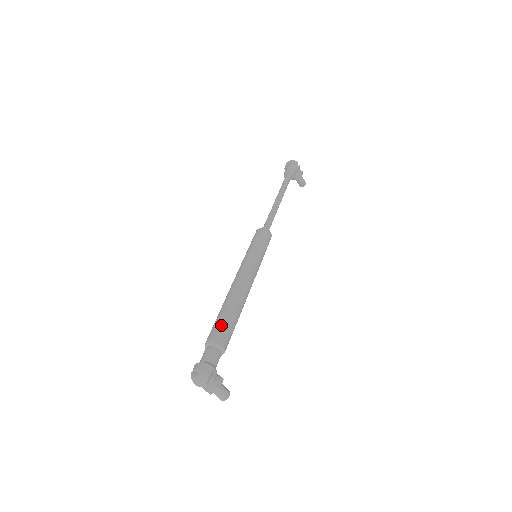
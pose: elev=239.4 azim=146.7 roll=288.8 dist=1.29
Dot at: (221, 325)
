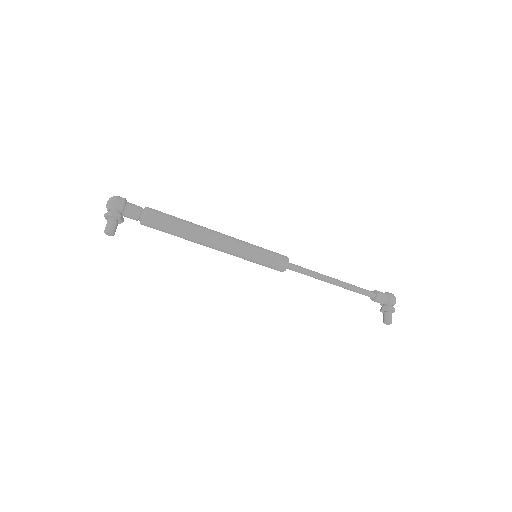
Dot at: (165, 213)
